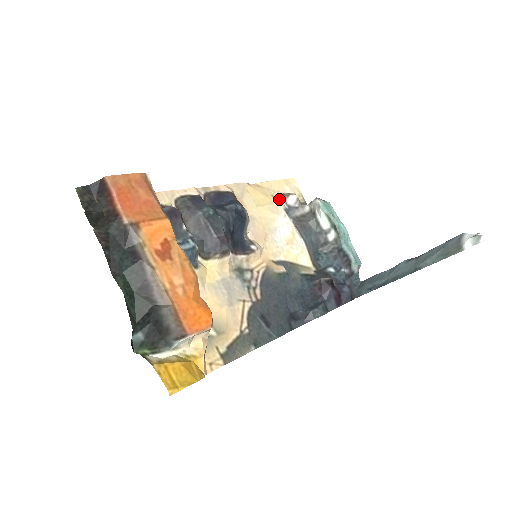
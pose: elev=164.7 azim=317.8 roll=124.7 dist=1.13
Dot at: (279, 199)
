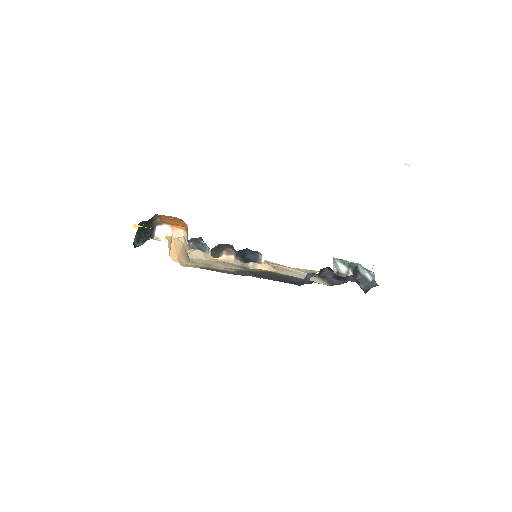
Dot at: occluded
